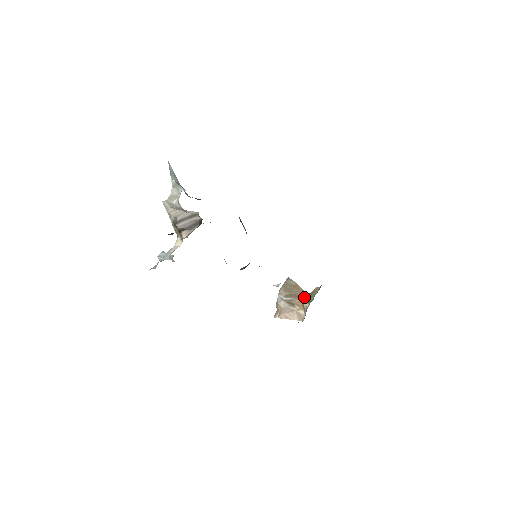
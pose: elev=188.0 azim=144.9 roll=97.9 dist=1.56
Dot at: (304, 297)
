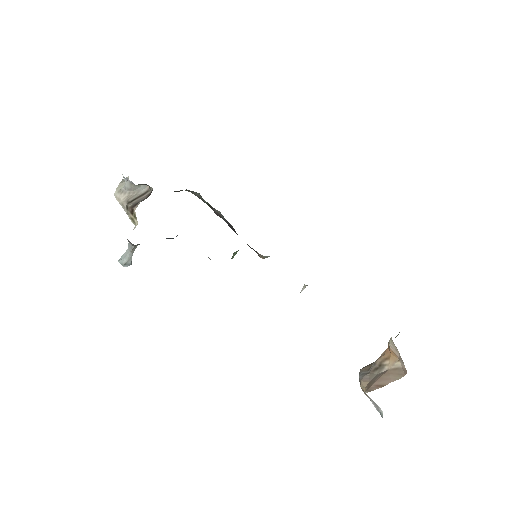
Dot at: occluded
